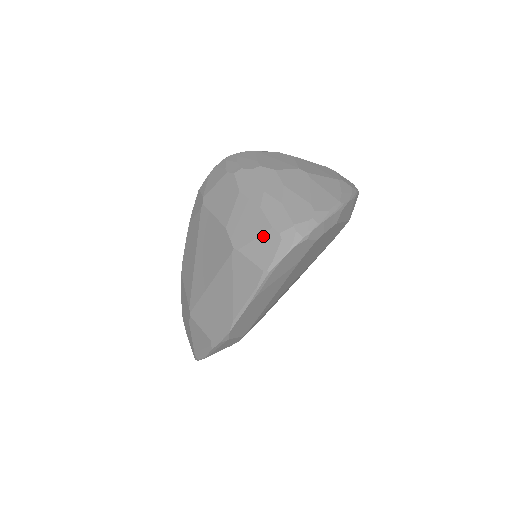
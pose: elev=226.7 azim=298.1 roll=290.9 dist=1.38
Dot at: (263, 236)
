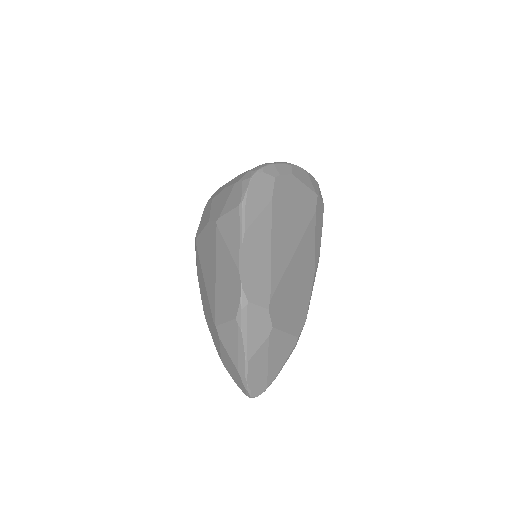
Dot at: (231, 193)
